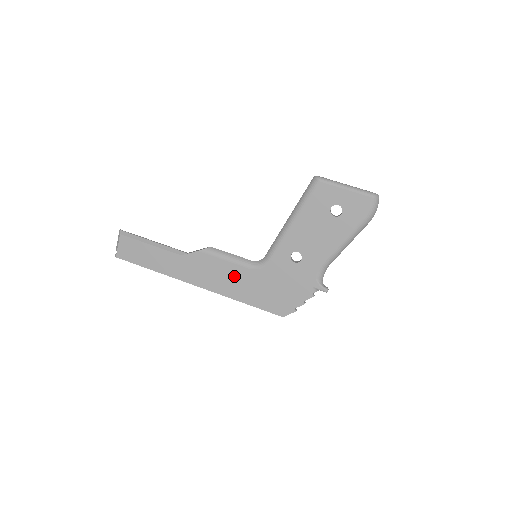
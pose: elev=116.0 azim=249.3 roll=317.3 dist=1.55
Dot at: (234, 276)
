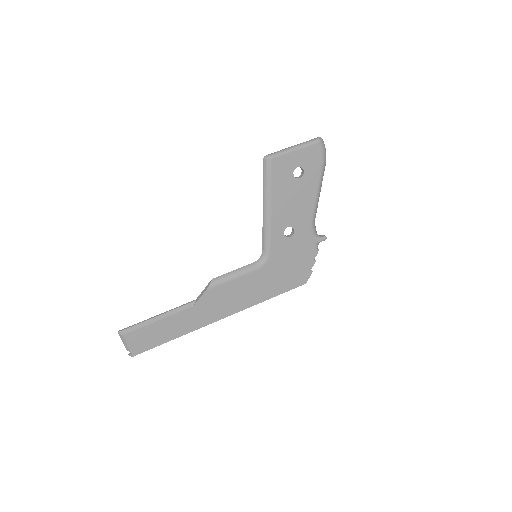
Dot at: (249, 285)
